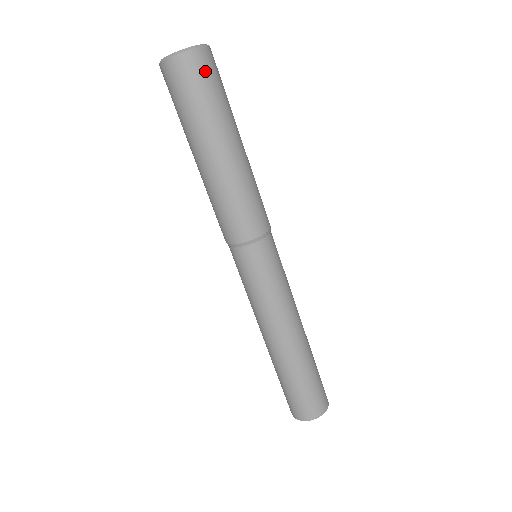
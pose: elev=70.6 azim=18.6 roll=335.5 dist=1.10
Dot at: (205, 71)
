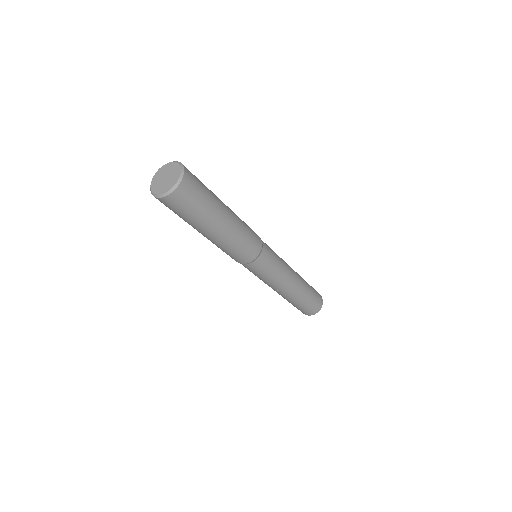
Dot at: (183, 201)
